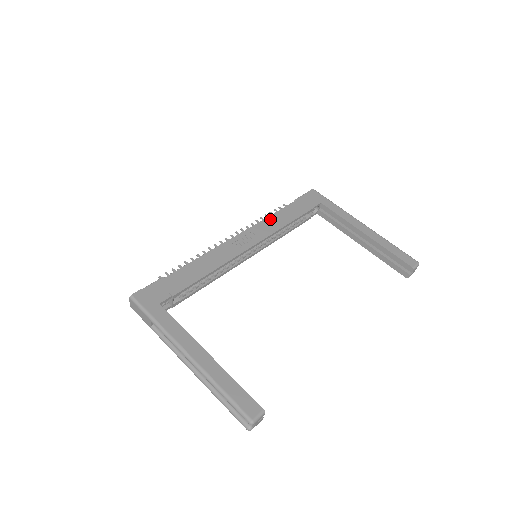
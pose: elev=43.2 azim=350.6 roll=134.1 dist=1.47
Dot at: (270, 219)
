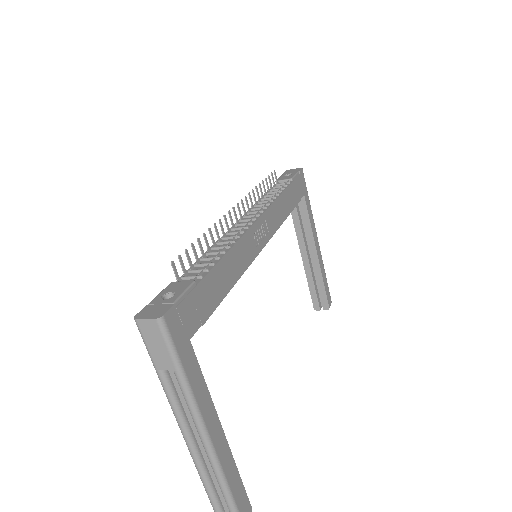
Dot at: (278, 204)
